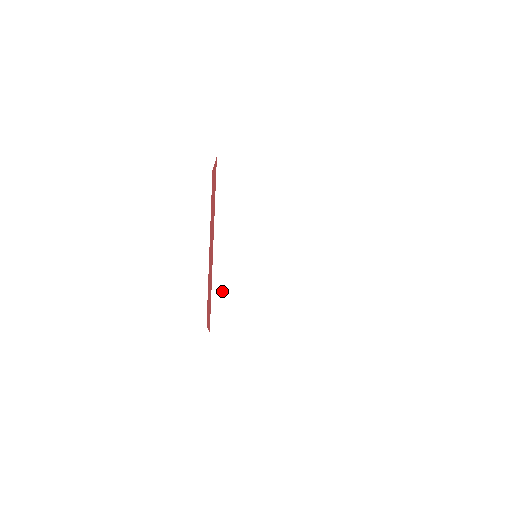
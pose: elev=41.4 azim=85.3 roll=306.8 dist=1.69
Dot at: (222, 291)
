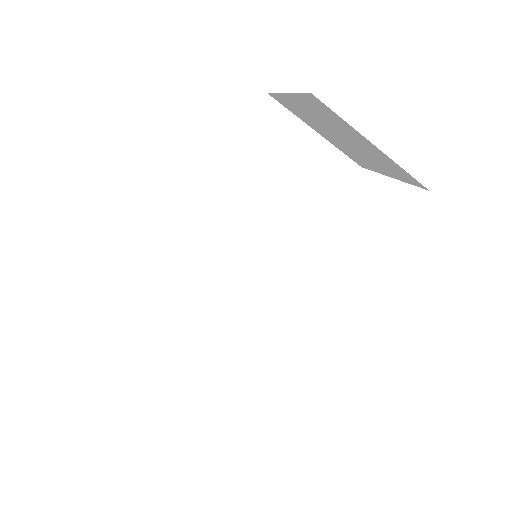
Dot at: (162, 281)
